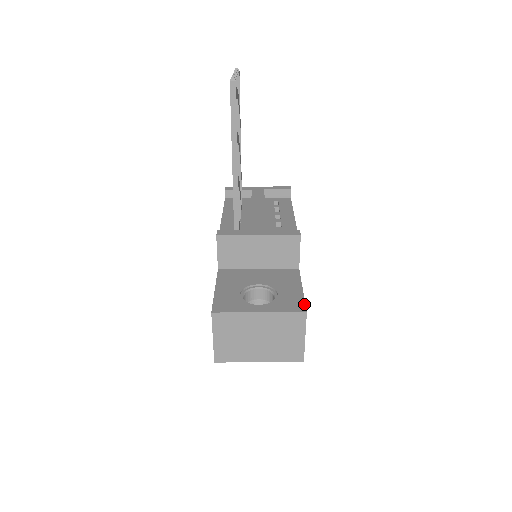
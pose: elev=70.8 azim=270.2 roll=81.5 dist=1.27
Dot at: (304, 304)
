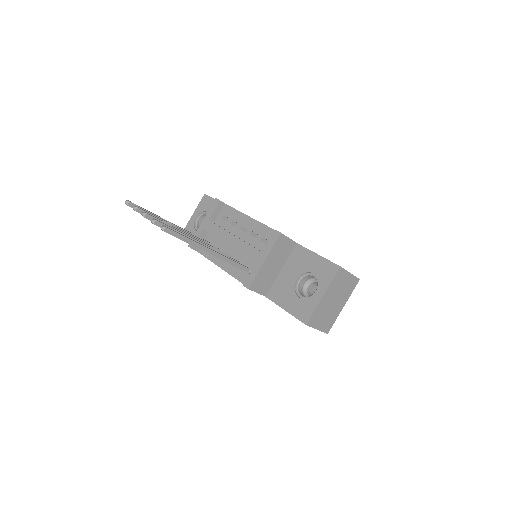
Dot at: (333, 263)
